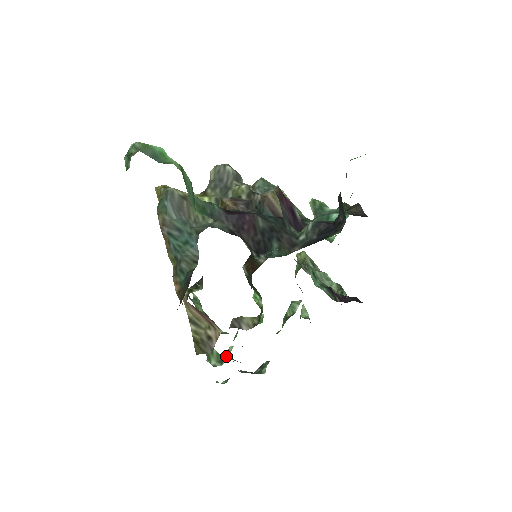
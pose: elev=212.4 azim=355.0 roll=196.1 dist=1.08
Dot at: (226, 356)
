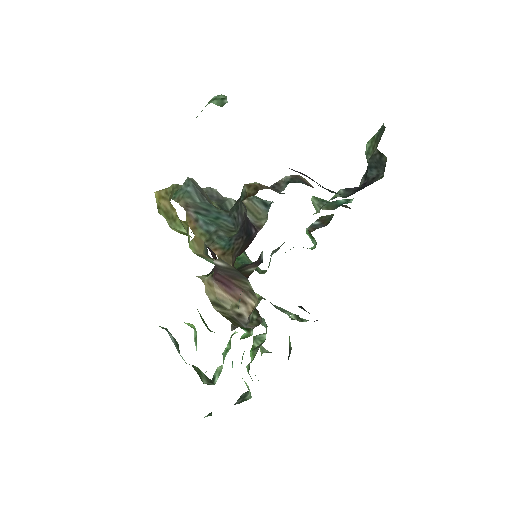
Dot at: (217, 375)
